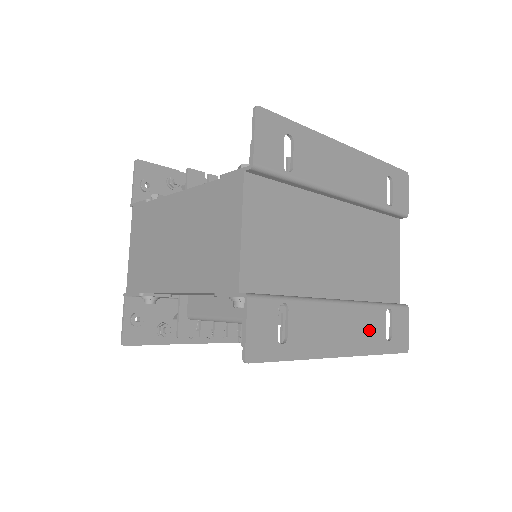
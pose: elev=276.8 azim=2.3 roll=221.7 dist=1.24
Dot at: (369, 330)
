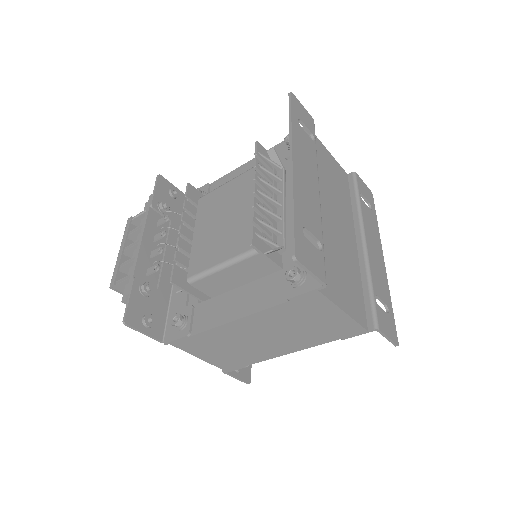
Dot at: (371, 224)
